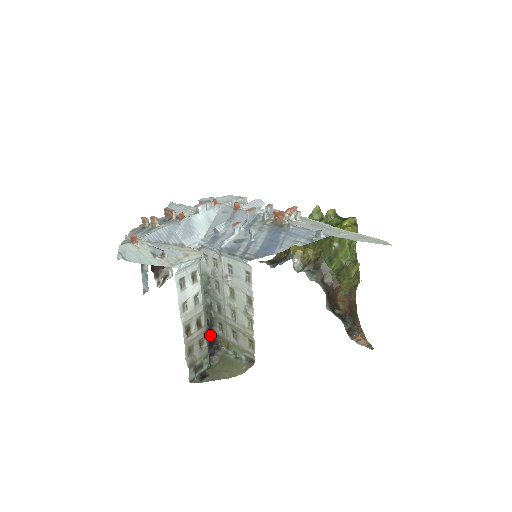
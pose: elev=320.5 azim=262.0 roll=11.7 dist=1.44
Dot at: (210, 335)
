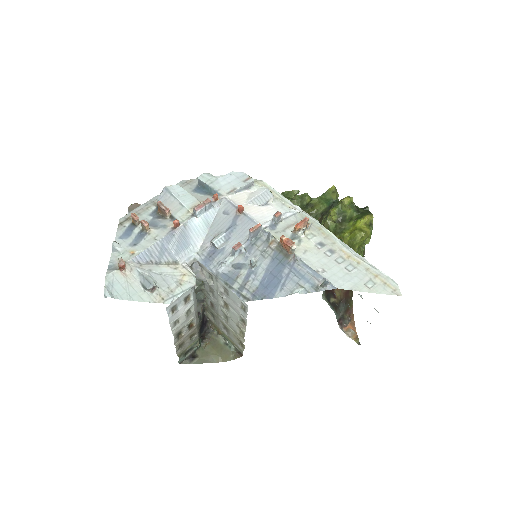
Dot at: (201, 323)
